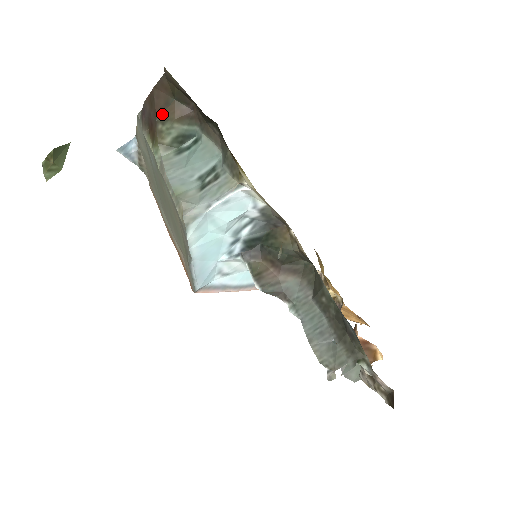
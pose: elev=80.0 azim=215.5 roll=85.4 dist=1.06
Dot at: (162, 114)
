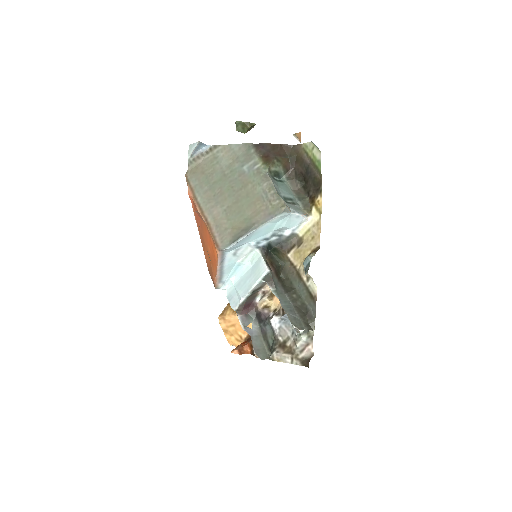
Dot at: (280, 157)
